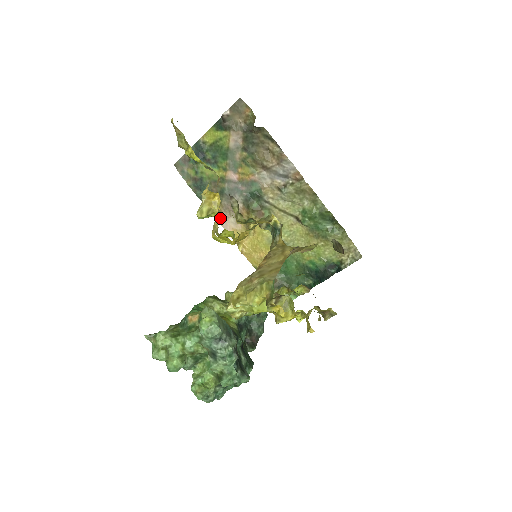
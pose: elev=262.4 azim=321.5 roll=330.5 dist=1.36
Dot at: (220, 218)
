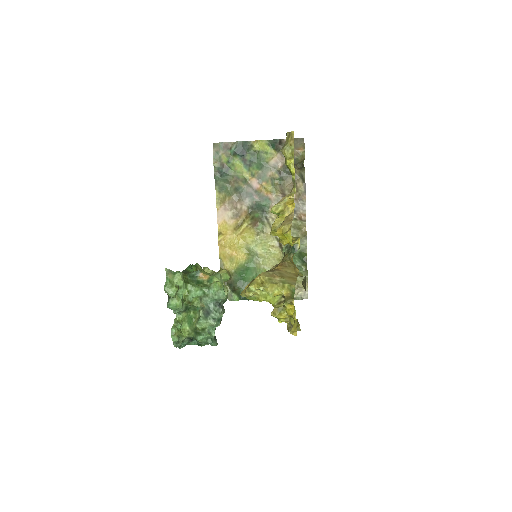
Dot at: (220, 206)
